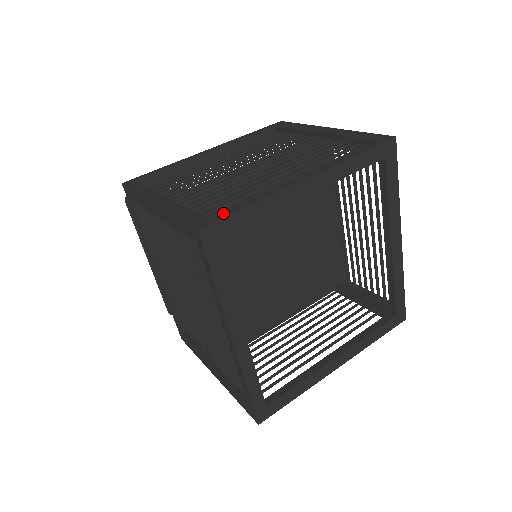
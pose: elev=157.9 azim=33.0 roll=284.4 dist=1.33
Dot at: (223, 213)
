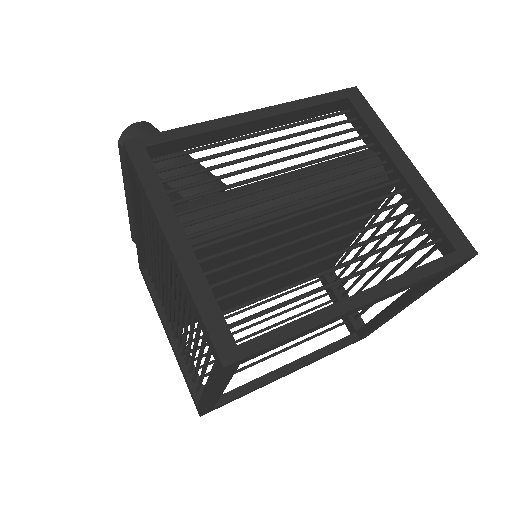
Dot at: (258, 341)
